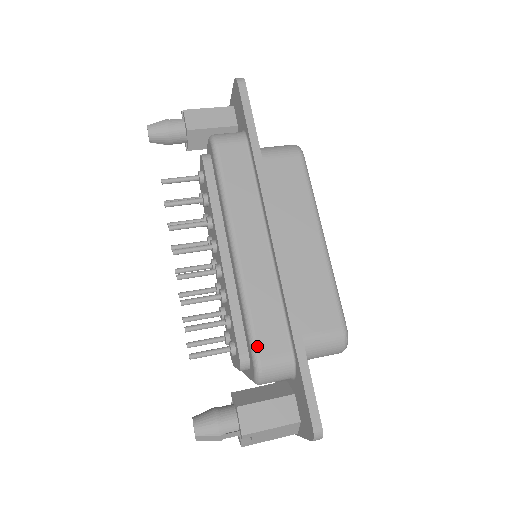
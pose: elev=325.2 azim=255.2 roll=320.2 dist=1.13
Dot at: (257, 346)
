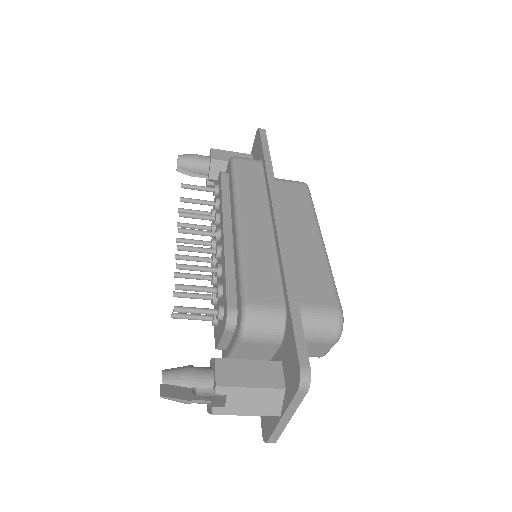
Dot at: (248, 291)
